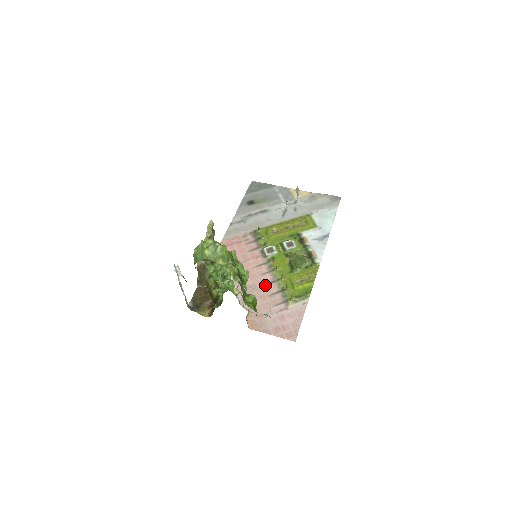
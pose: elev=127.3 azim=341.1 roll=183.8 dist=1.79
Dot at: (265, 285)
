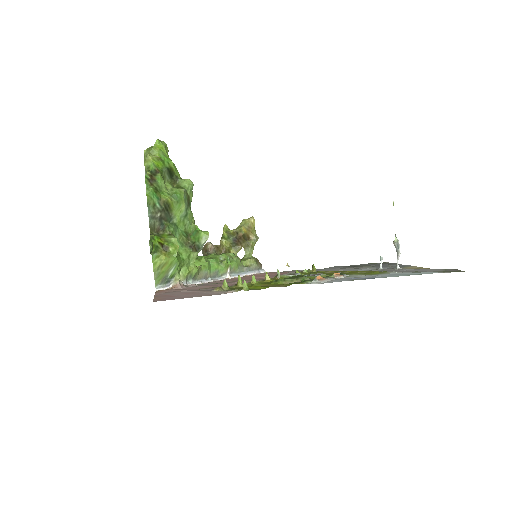
Dot at: (233, 283)
